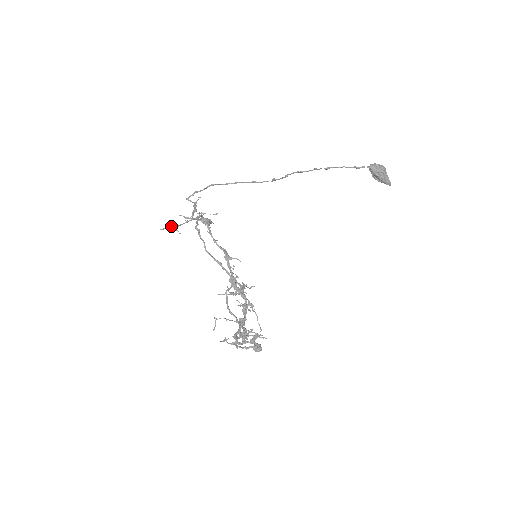
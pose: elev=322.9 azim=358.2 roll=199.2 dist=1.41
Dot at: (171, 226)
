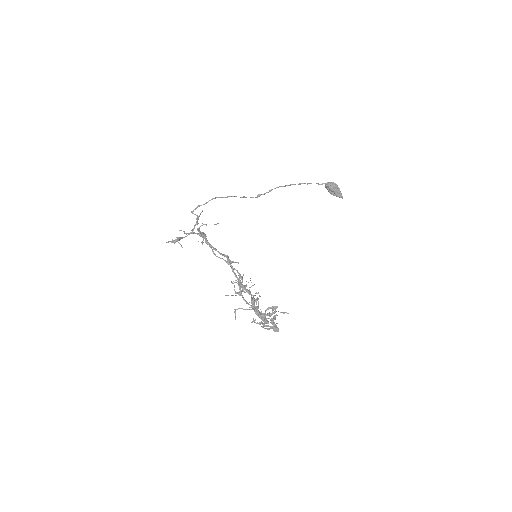
Dot at: (175, 239)
